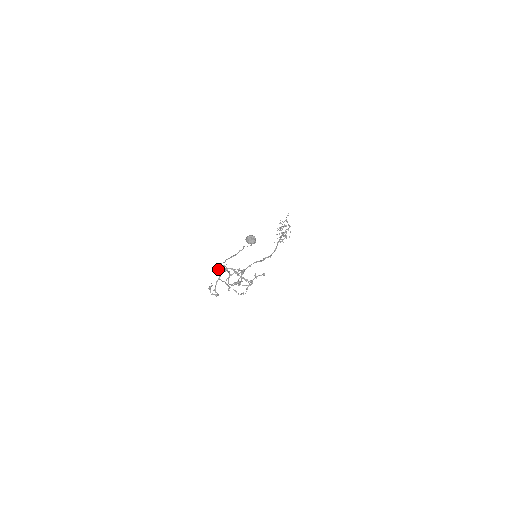
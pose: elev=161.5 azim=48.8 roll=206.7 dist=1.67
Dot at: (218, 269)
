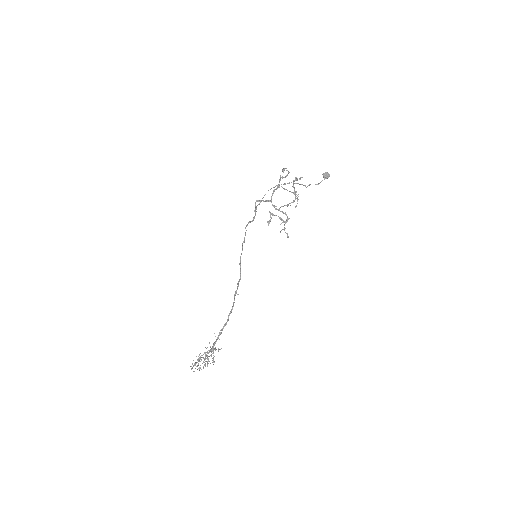
Dot at: occluded
